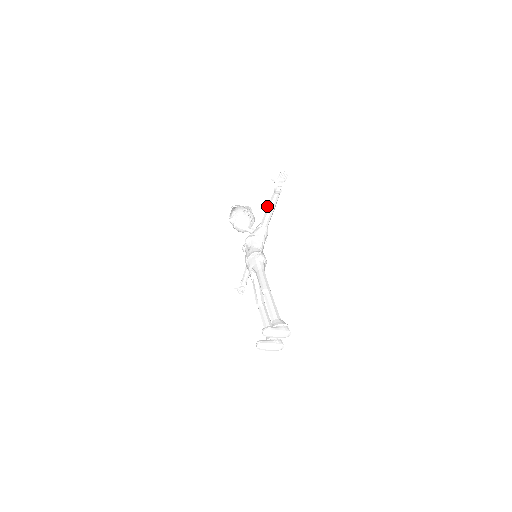
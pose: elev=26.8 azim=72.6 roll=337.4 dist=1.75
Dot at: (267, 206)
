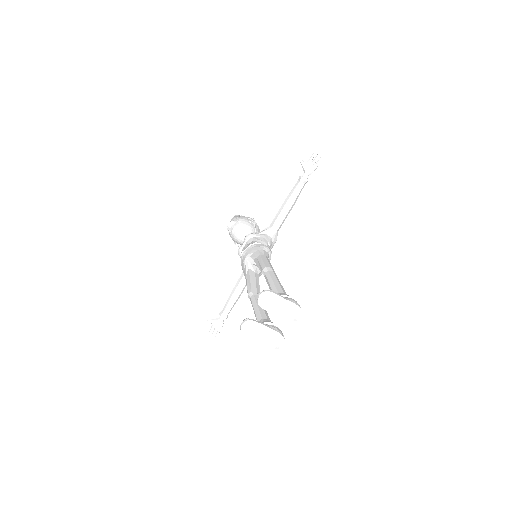
Dot at: occluded
